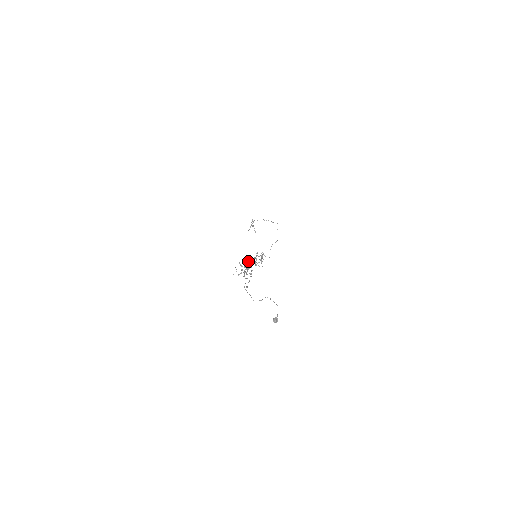
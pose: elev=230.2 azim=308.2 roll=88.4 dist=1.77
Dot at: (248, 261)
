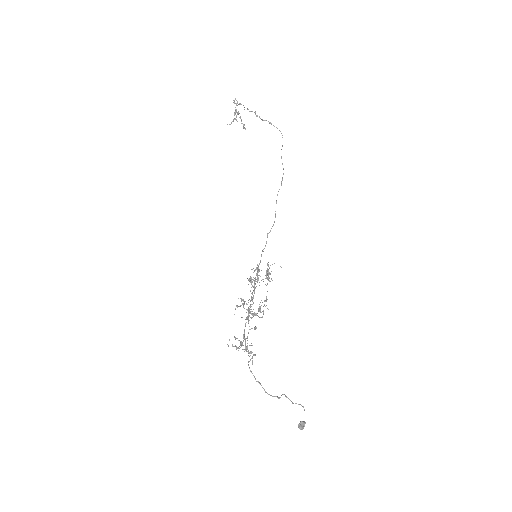
Dot at: occluded
